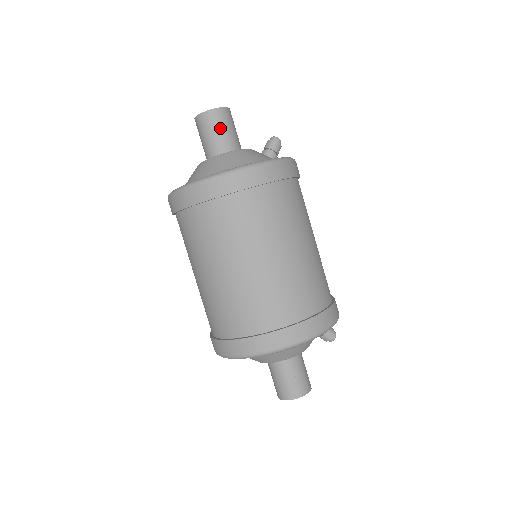
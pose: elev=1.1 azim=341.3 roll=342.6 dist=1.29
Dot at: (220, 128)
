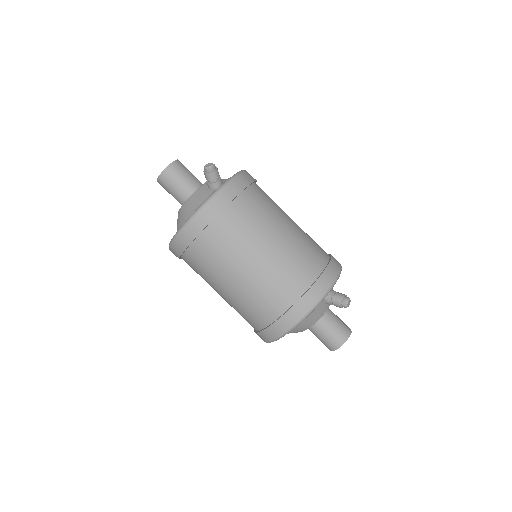
Dot at: (169, 190)
